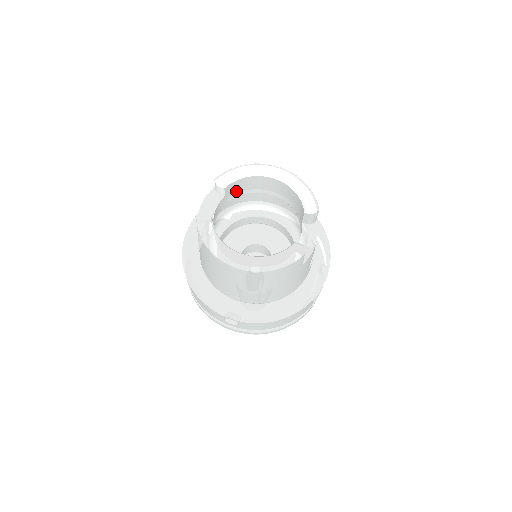
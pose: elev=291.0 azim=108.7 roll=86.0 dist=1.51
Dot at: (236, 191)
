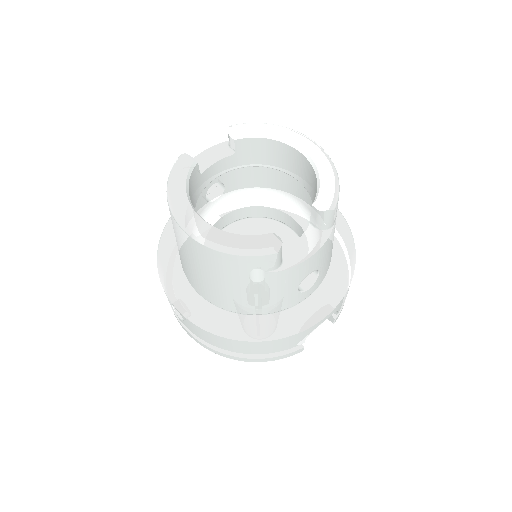
Dot at: (254, 156)
